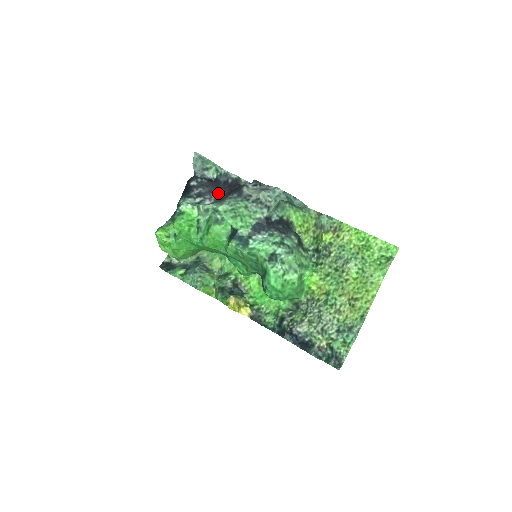
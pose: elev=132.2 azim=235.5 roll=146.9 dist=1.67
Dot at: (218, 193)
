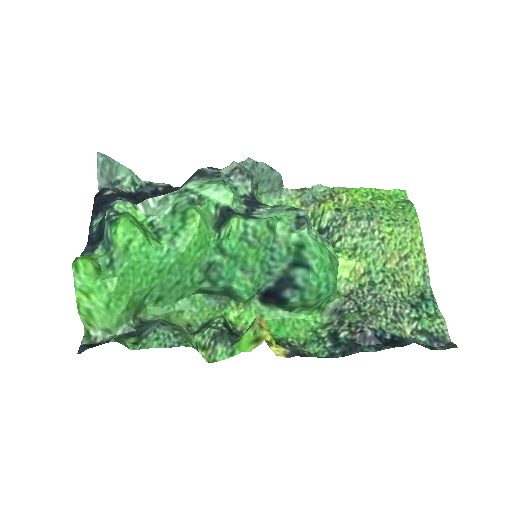
Dot at: occluded
